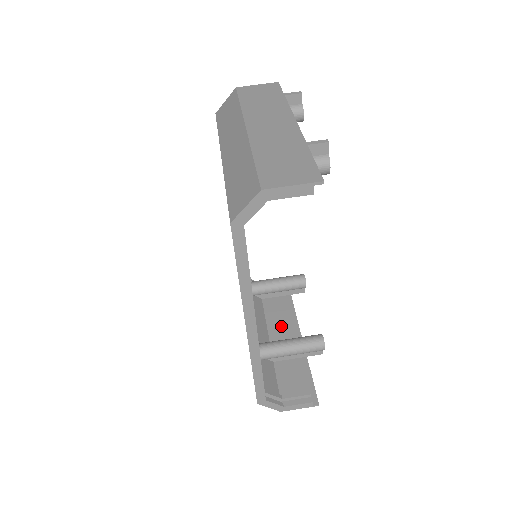
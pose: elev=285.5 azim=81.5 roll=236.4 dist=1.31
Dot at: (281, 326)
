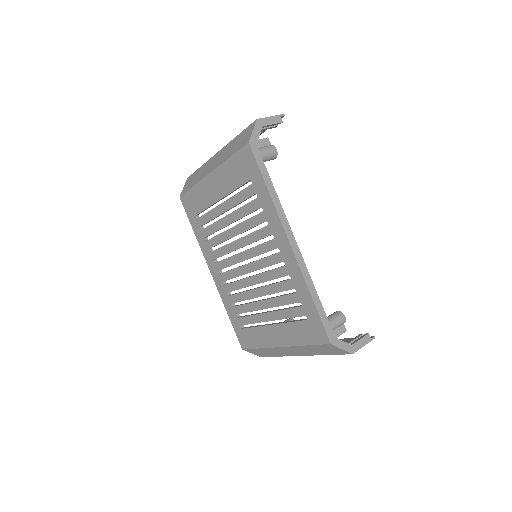
Dot at: occluded
